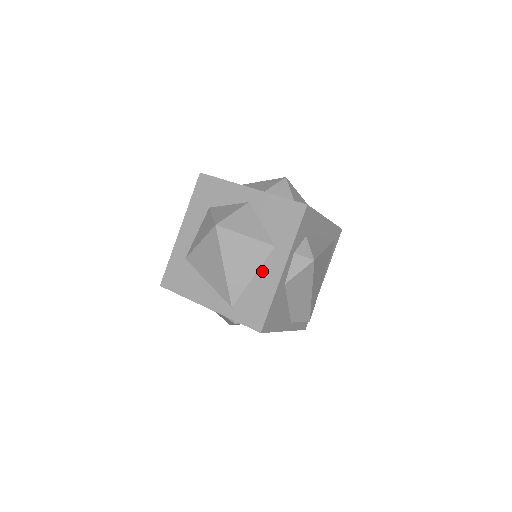
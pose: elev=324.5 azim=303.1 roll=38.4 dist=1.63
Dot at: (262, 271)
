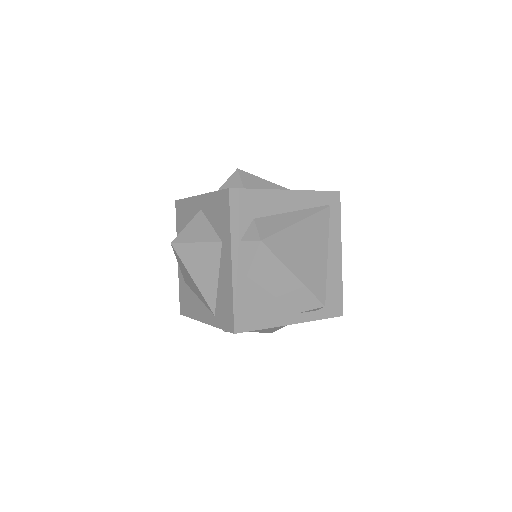
Dot at: (221, 271)
